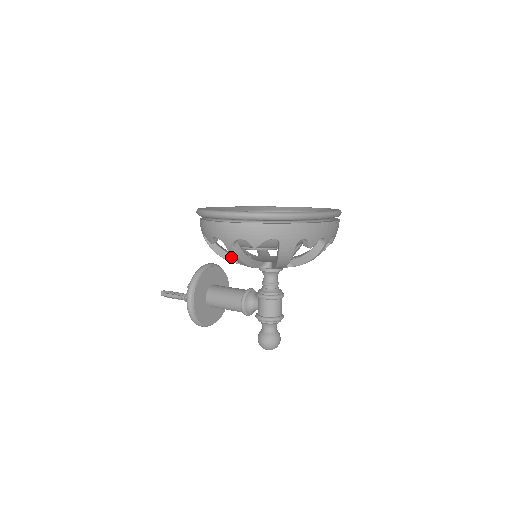
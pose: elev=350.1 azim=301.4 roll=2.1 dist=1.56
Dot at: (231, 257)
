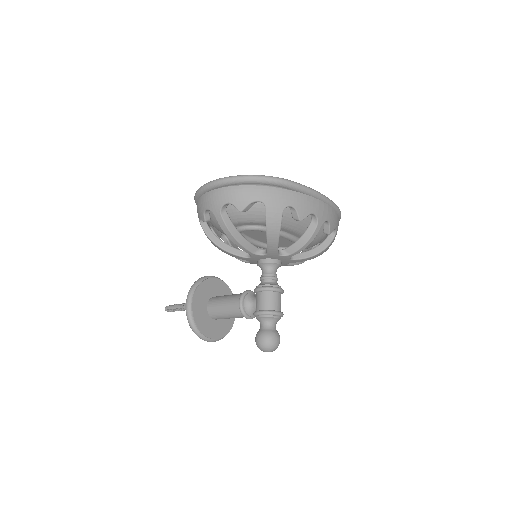
Dot at: (227, 247)
